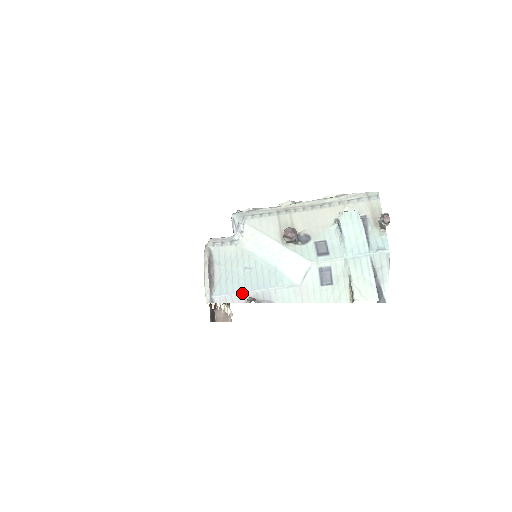
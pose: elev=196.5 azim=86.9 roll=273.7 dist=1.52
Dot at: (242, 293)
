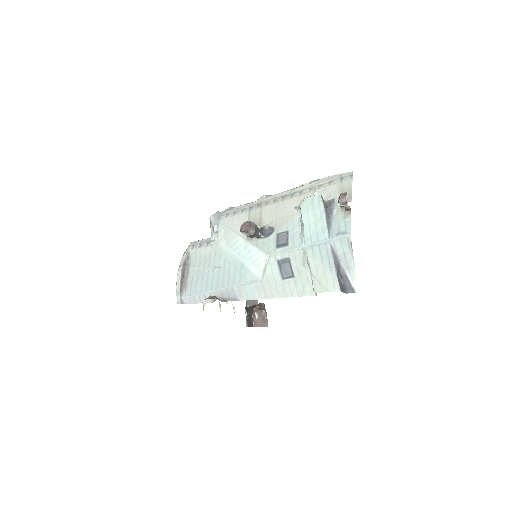
Dot at: (208, 292)
